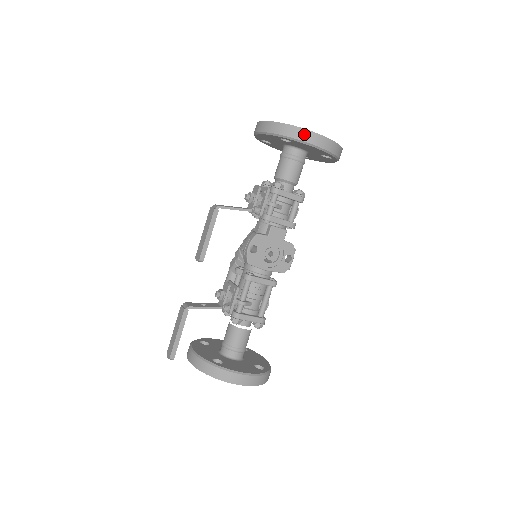
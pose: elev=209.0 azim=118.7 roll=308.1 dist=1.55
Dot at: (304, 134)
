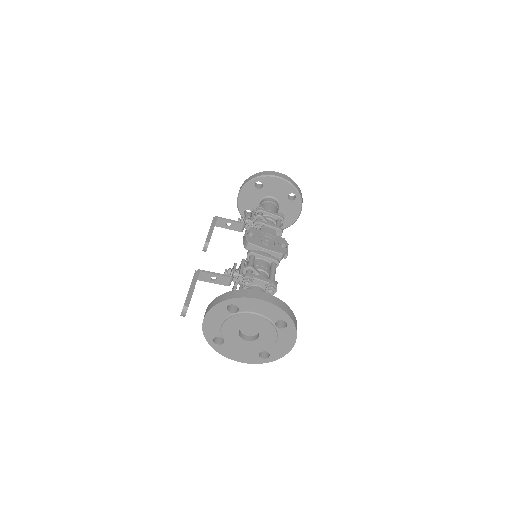
Dot at: (269, 173)
